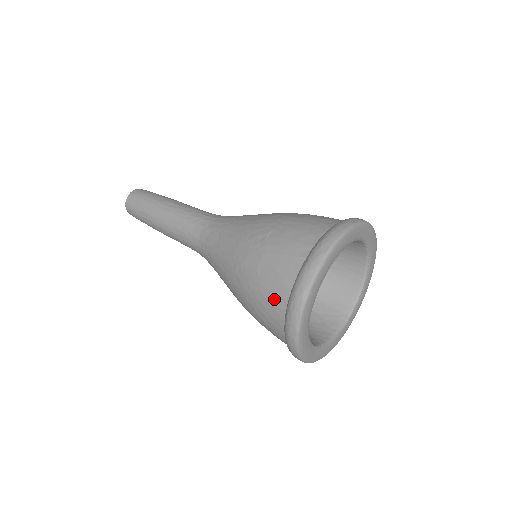
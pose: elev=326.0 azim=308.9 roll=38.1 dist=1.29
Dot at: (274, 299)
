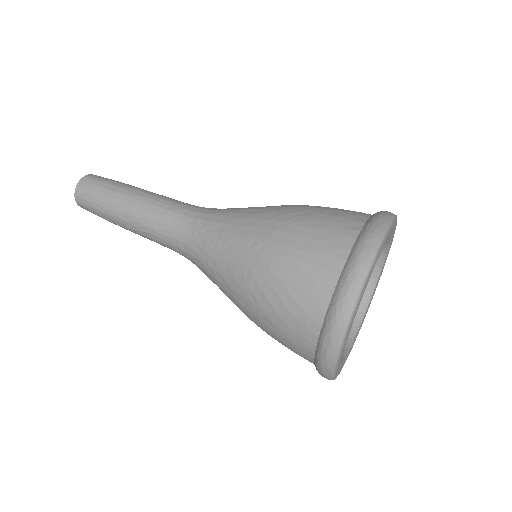
Dot at: (318, 274)
